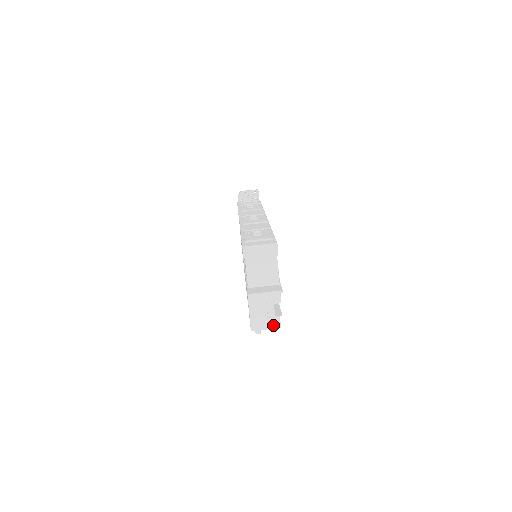
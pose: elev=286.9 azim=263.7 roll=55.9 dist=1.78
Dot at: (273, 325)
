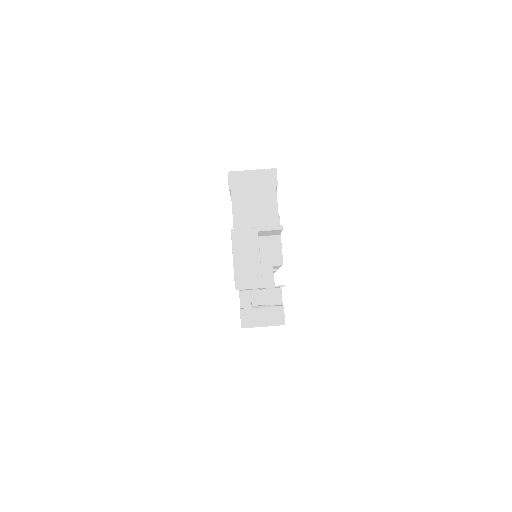
Dot at: (274, 319)
